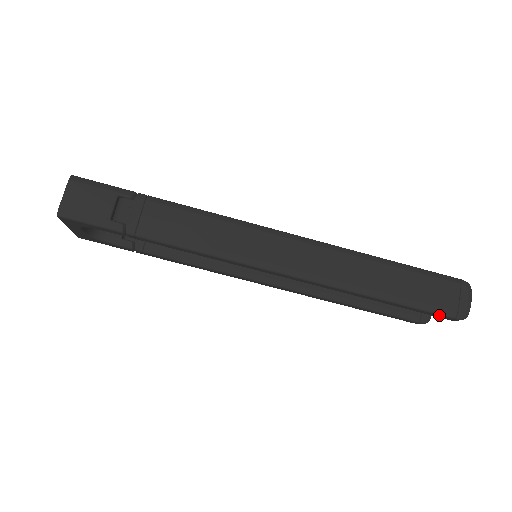
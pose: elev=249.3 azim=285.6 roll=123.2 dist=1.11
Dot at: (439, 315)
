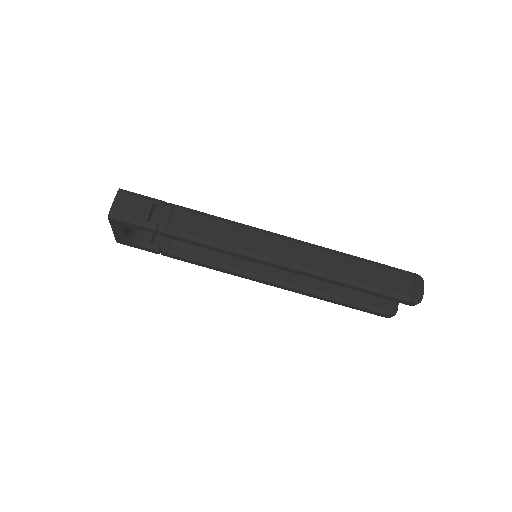
Dot at: (399, 300)
